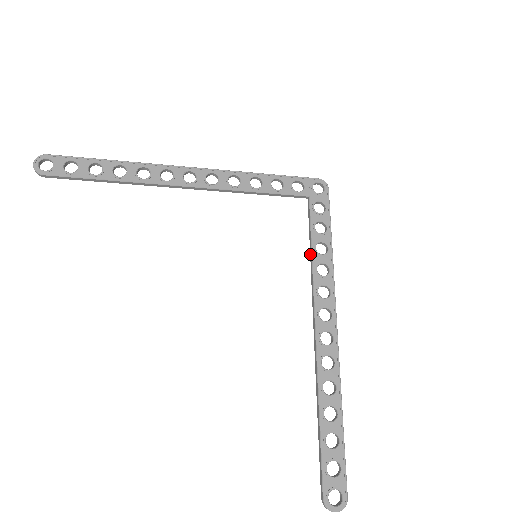
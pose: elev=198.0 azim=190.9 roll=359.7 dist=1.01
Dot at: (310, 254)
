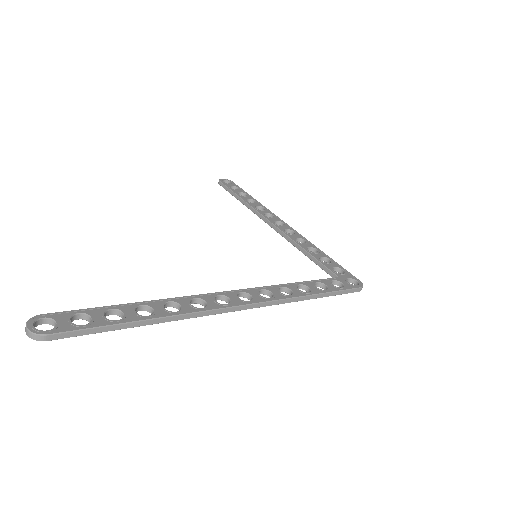
Dot at: occluded
